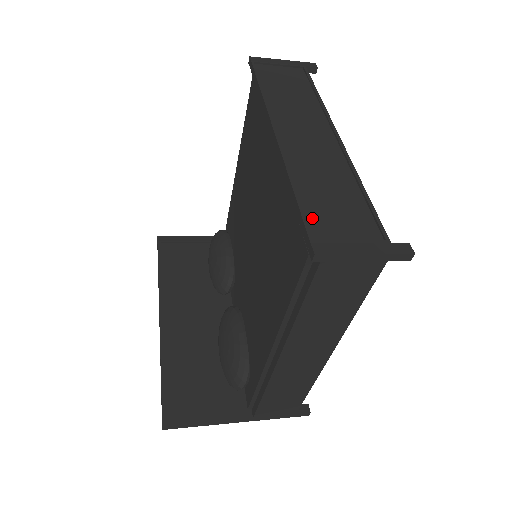
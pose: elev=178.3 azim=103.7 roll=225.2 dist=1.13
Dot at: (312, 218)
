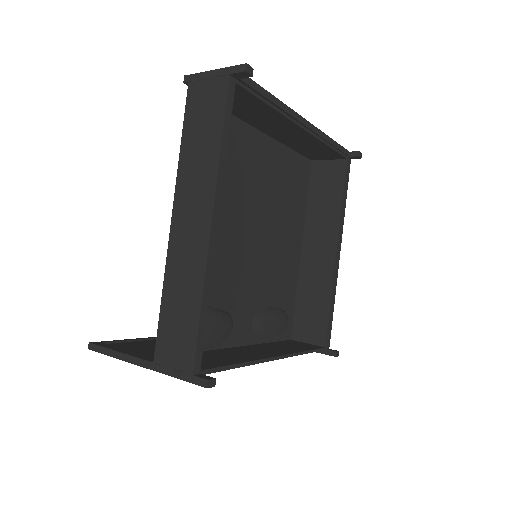
Dot at: occluded
